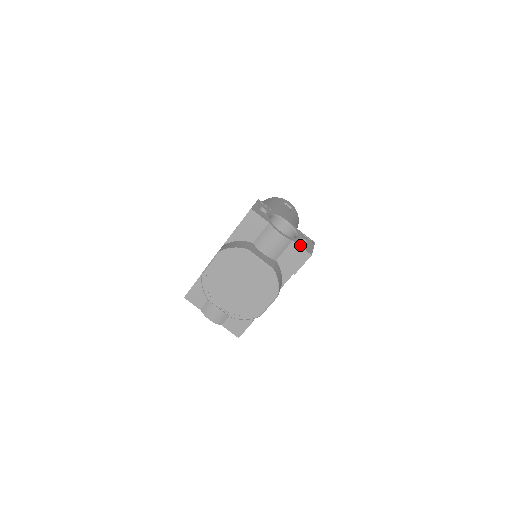
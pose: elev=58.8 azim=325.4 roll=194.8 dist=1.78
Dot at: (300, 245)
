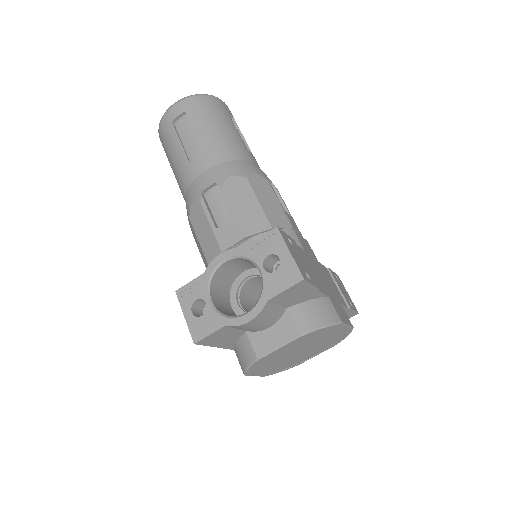
Dot at: (279, 289)
